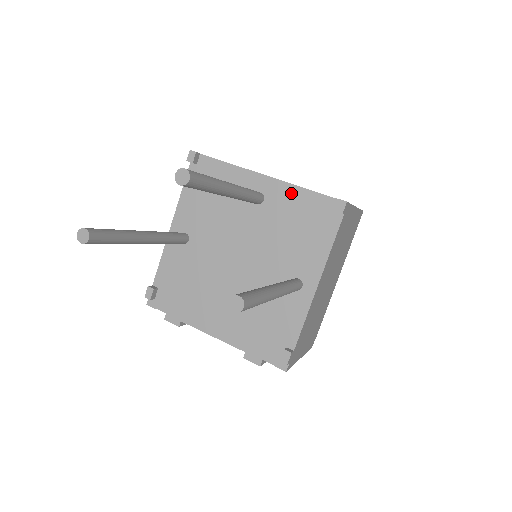
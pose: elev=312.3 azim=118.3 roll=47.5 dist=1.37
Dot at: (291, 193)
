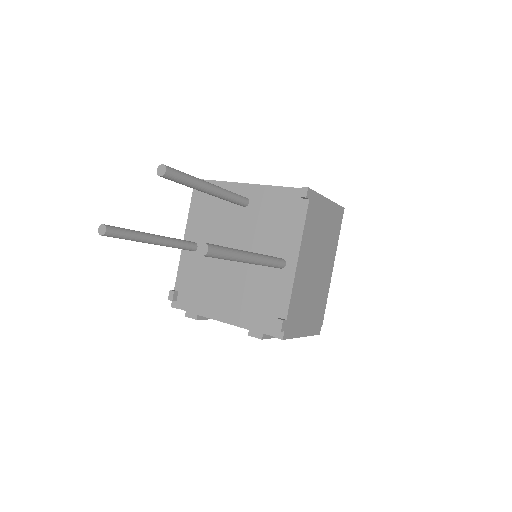
Dot at: (268, 192)
